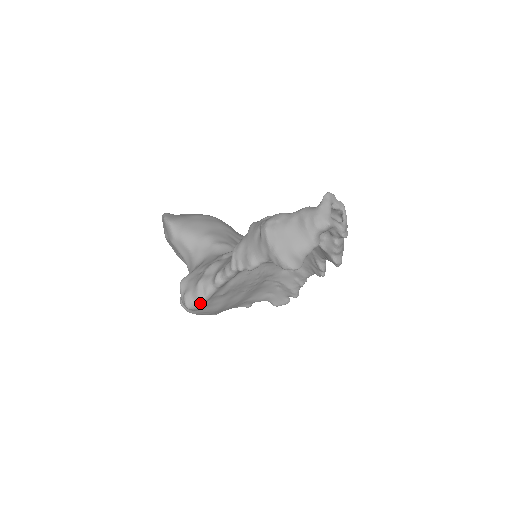
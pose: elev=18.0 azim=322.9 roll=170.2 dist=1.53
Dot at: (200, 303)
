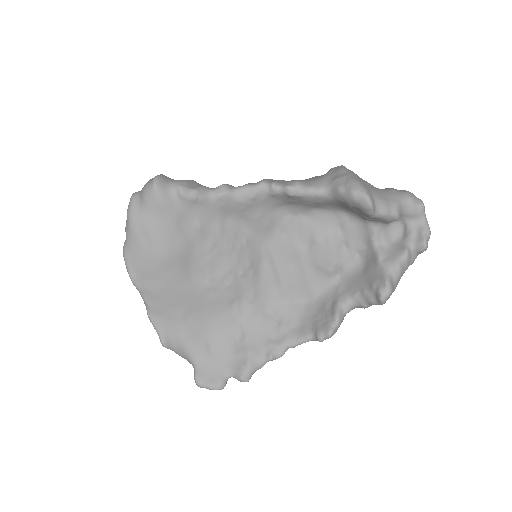
Dot at: (172, 196)
